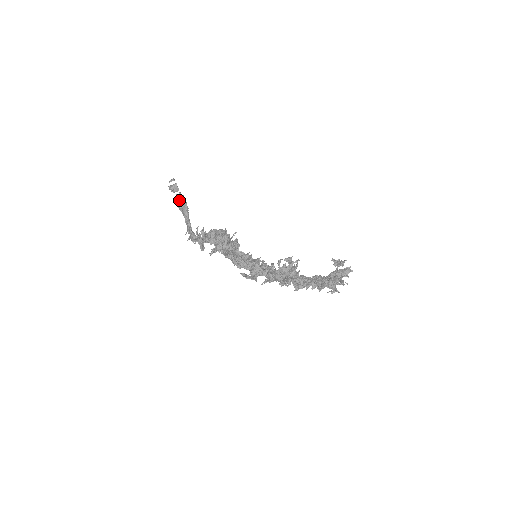
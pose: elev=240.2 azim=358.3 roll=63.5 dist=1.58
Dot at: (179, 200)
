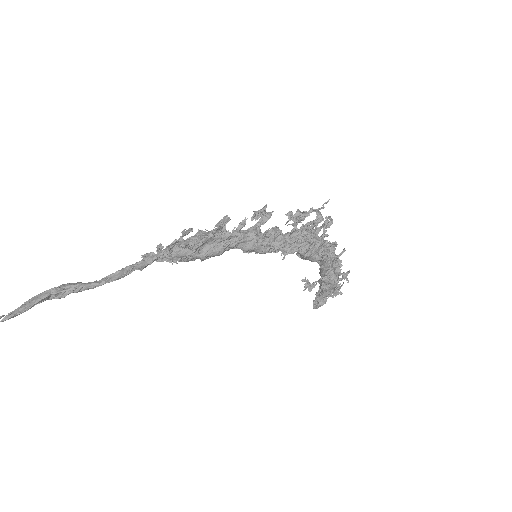
Dot at: (36, 295)
